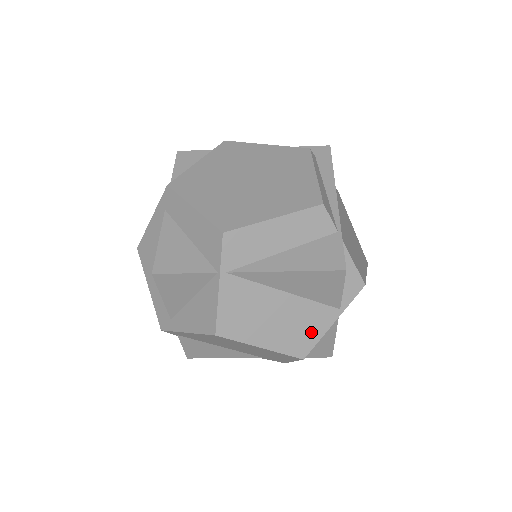
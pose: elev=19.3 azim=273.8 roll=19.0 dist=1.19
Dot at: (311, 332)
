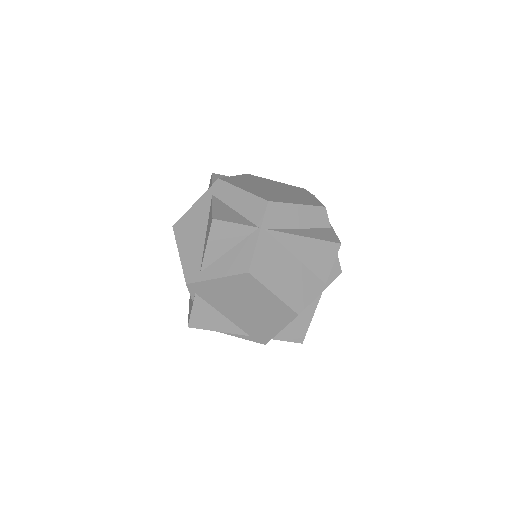
Dot at: (306, 295)
